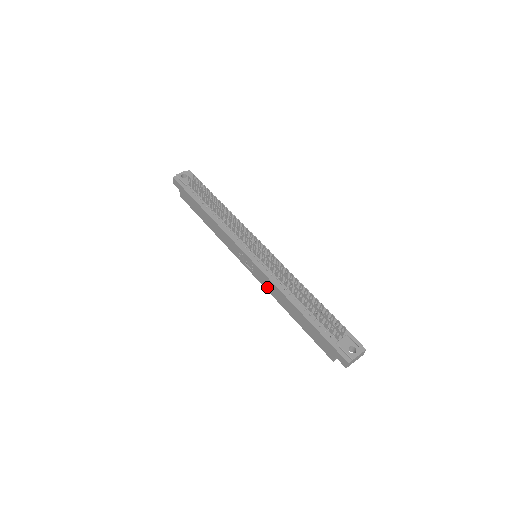
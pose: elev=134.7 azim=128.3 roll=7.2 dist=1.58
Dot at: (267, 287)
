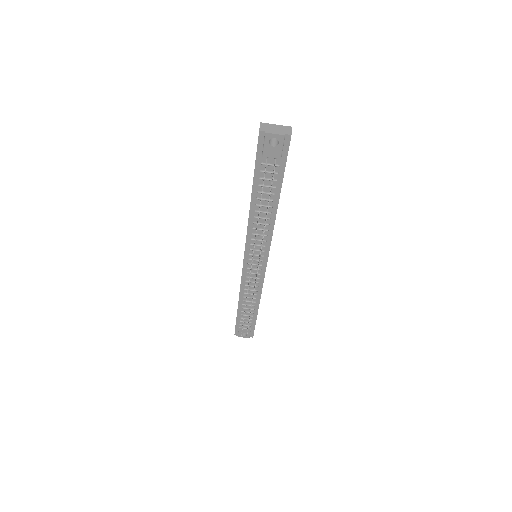
Dot at: occluded
